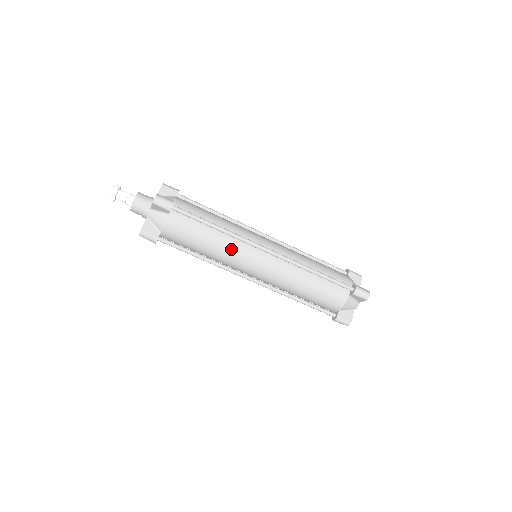
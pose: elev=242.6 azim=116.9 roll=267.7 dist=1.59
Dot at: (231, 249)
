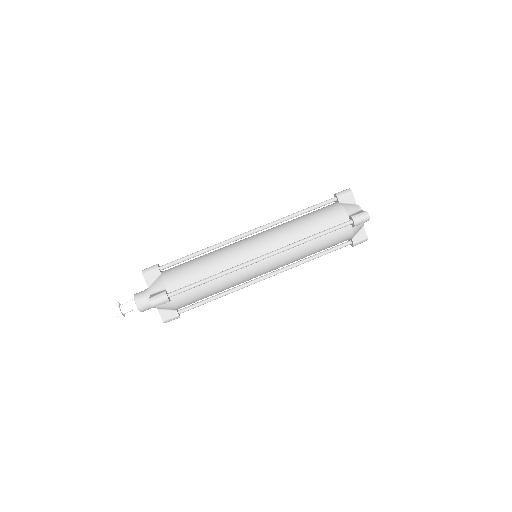
Dot at: (224, 252)
